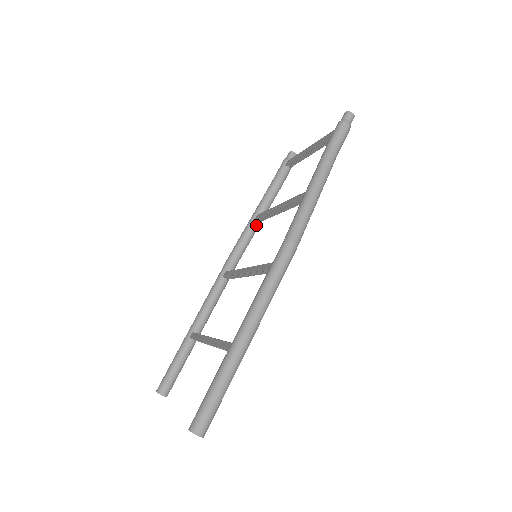
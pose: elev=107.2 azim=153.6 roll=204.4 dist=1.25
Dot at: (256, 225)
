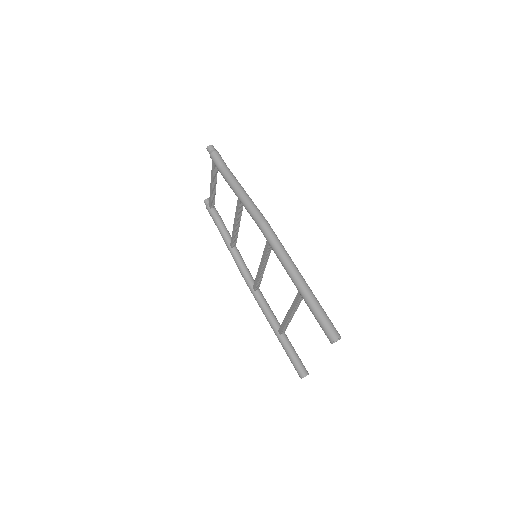
Dot at: (236, 250)
